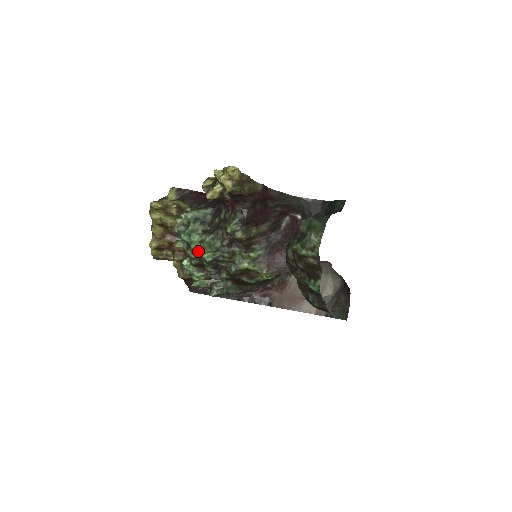
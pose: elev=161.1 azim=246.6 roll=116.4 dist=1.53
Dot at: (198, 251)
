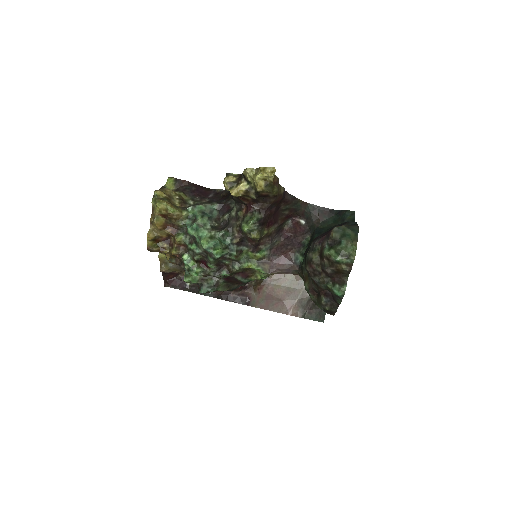
Dot at: (209, 247)
